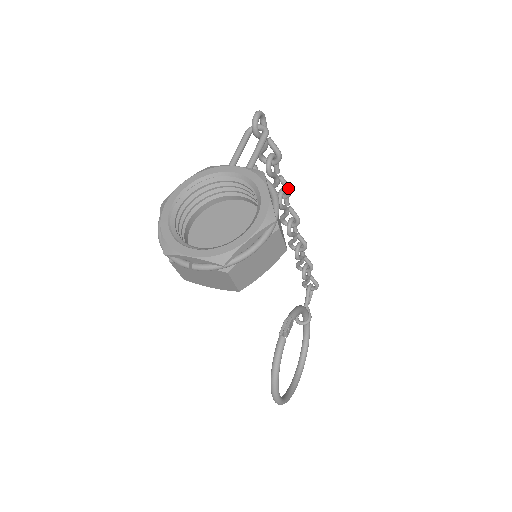
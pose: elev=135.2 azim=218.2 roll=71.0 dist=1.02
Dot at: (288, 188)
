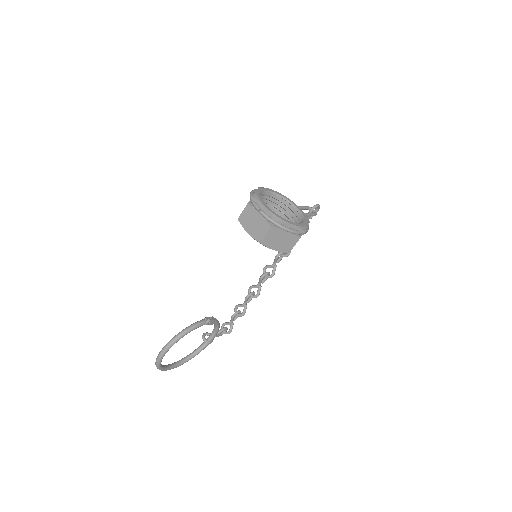
Dot at: (290, 252)
